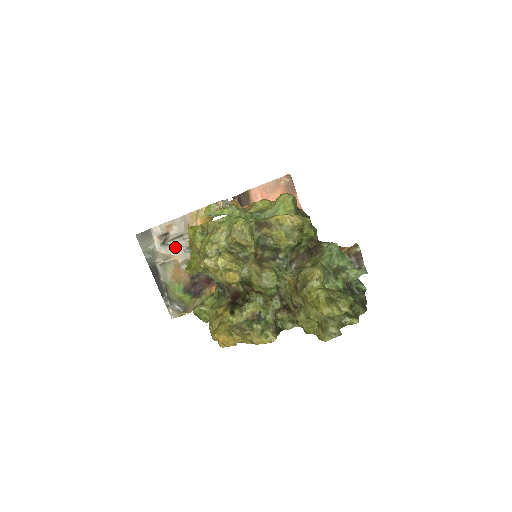
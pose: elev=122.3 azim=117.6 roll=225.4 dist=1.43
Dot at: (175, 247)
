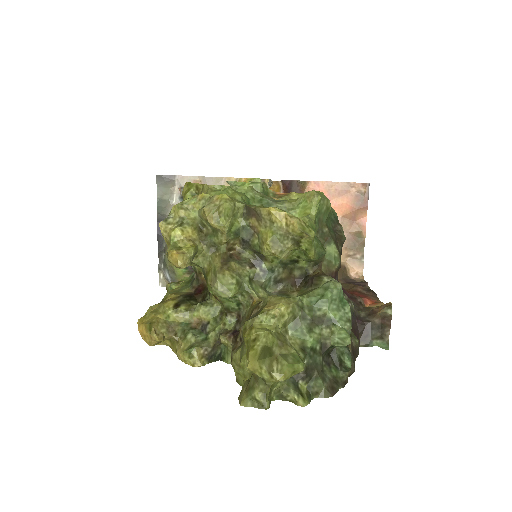
Dot at: occluded
